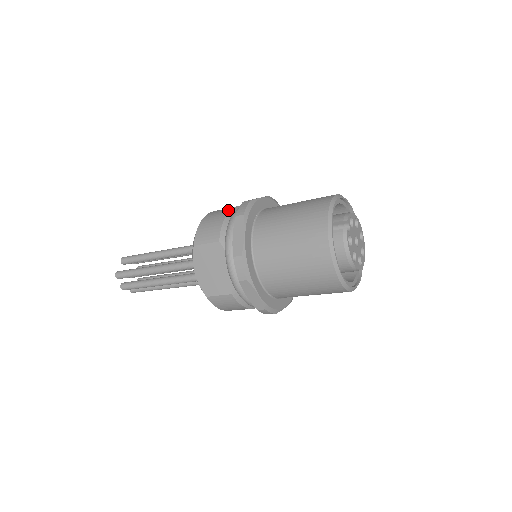
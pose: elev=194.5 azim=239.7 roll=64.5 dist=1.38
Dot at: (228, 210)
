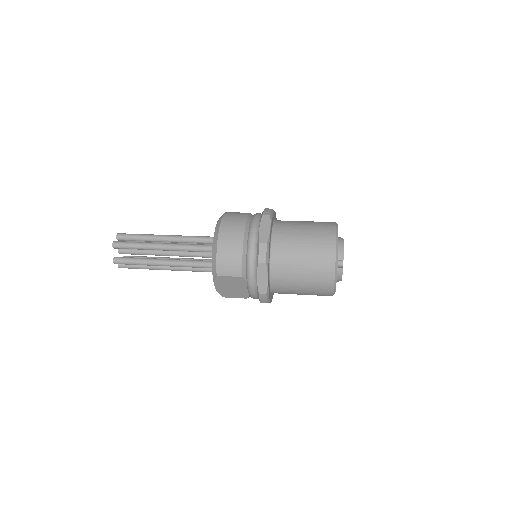
Dot at: (241, 241)
